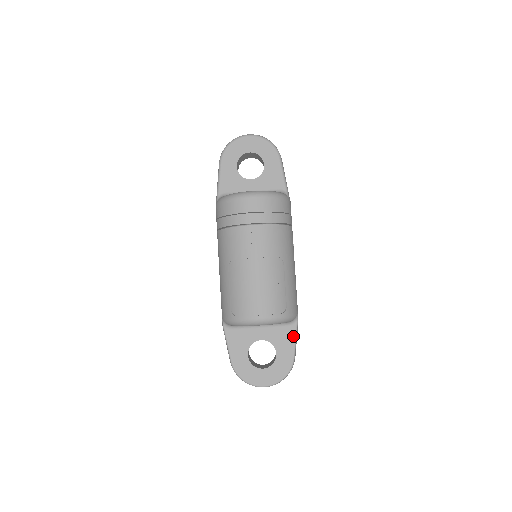
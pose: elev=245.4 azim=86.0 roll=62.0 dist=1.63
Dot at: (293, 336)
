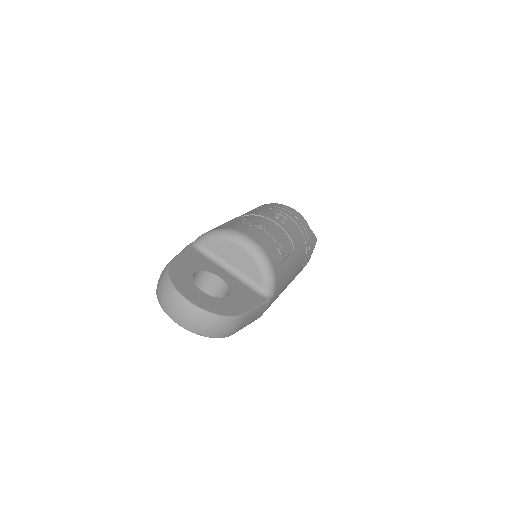
Dot at: (257, 302)
